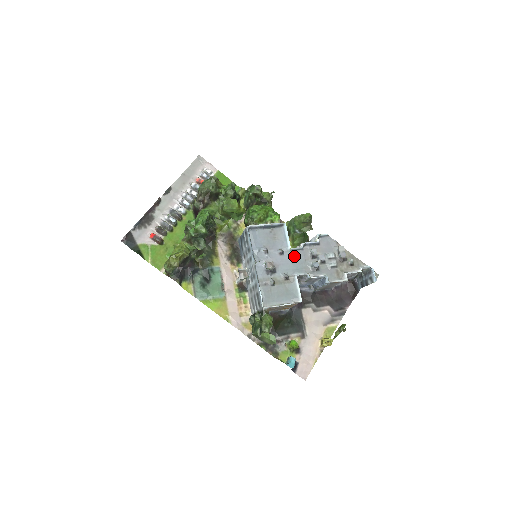
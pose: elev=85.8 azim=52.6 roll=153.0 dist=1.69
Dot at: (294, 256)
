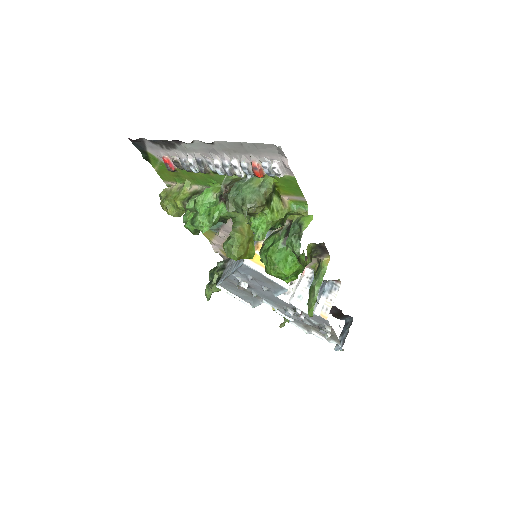
Dot at: (276, 297)
